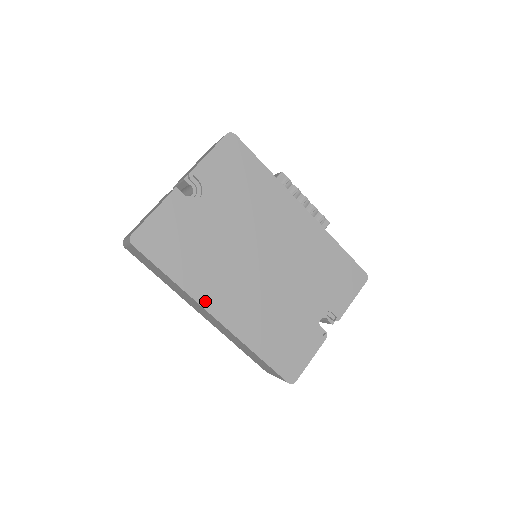
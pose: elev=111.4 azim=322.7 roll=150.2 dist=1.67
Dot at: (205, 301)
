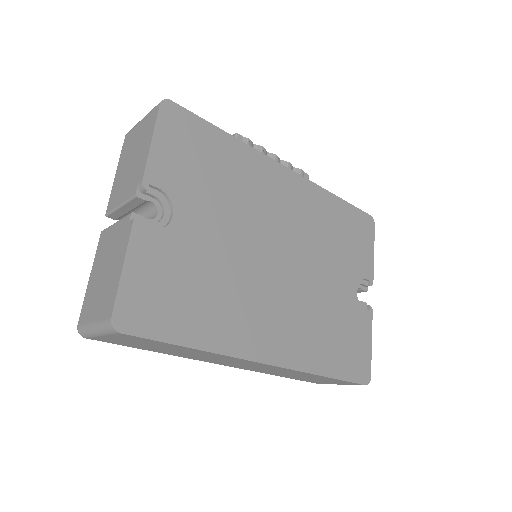
Dot at: (247, 350)
